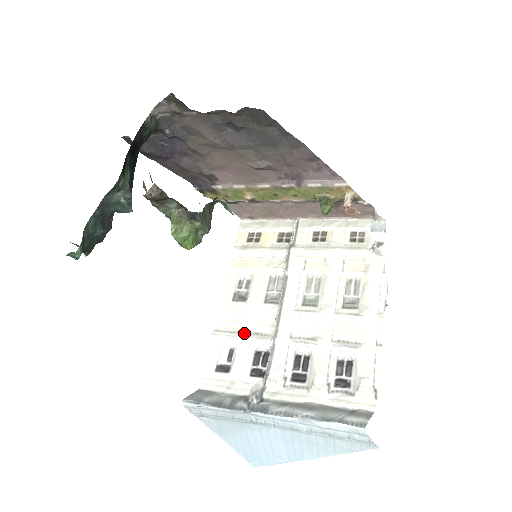
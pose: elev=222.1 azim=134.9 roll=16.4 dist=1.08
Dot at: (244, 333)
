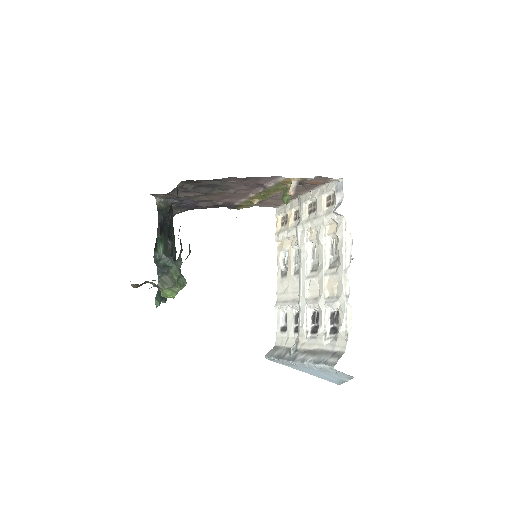
Dot at: (287, 302)
